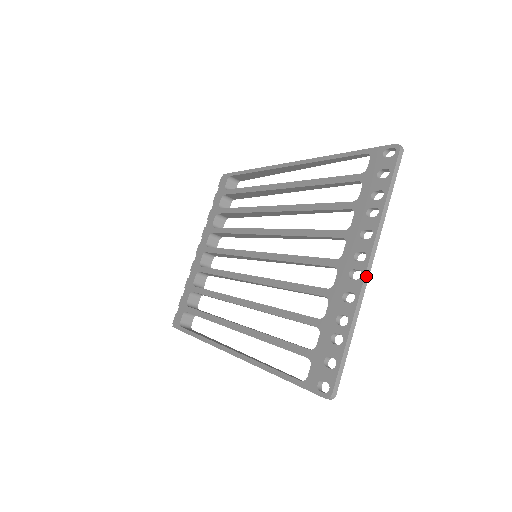
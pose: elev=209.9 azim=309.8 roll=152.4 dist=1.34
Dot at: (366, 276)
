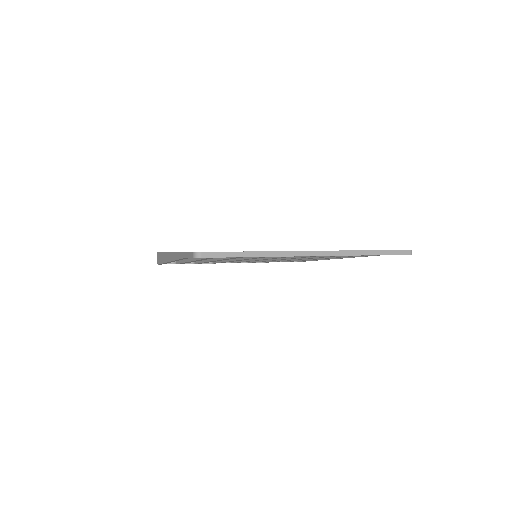
Dot at: (306, 253)
